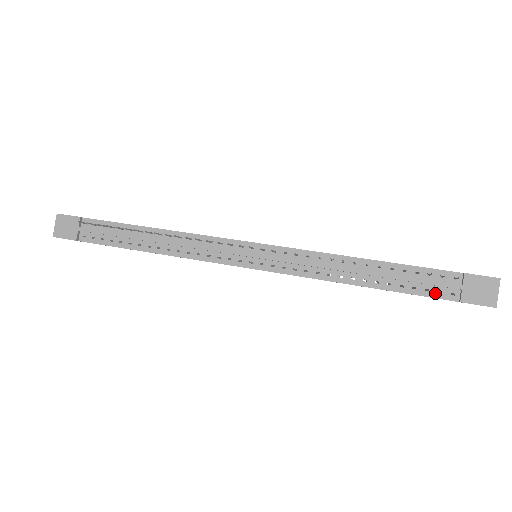
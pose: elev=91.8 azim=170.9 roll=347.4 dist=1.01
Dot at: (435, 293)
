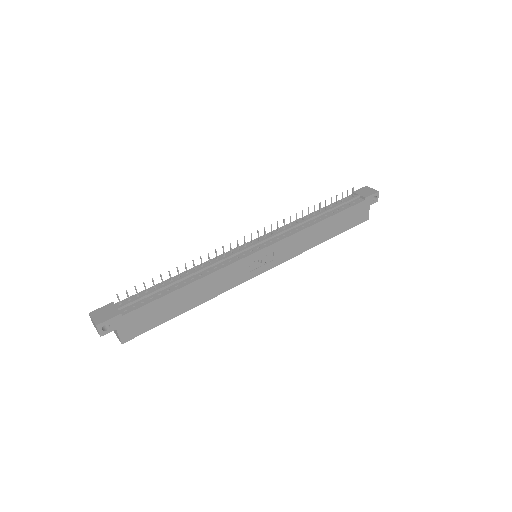
Dot at: (353, 204)
